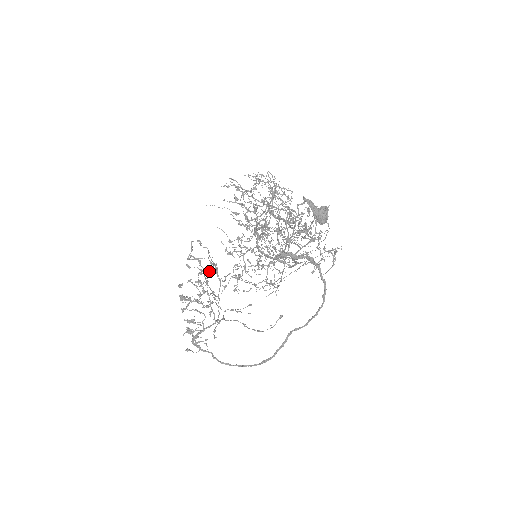
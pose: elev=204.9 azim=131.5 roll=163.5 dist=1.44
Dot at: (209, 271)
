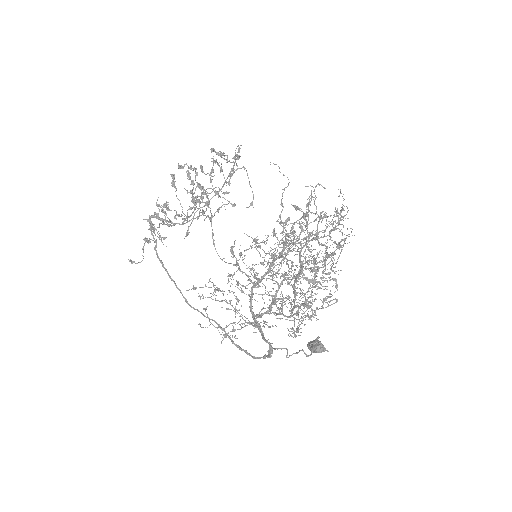
Dot at: occluded
